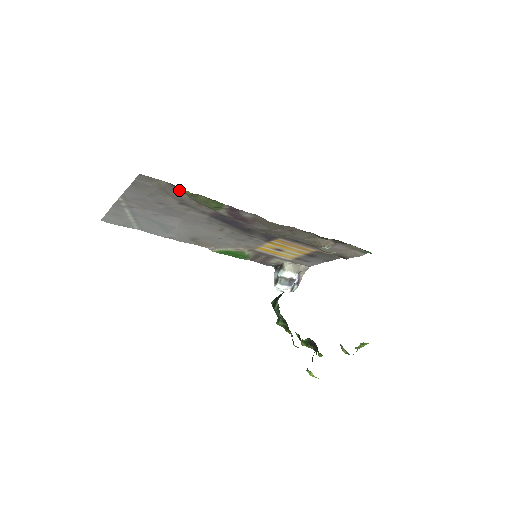
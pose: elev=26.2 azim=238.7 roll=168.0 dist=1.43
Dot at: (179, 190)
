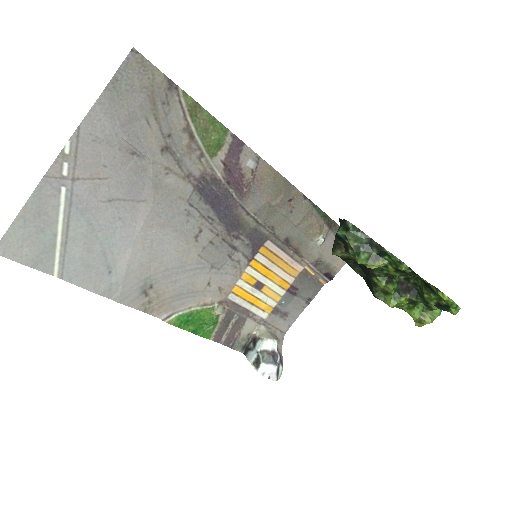
Dot at: (174, 102)
